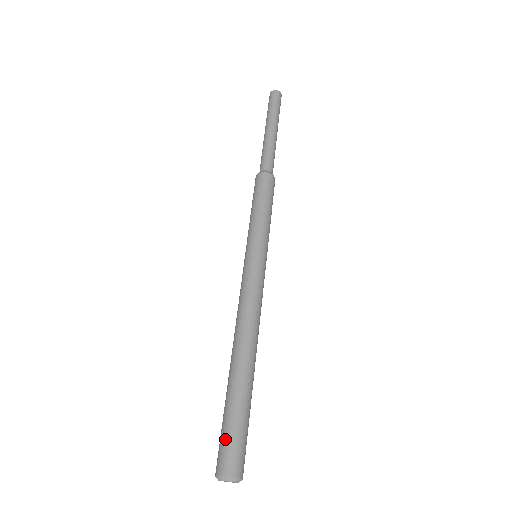
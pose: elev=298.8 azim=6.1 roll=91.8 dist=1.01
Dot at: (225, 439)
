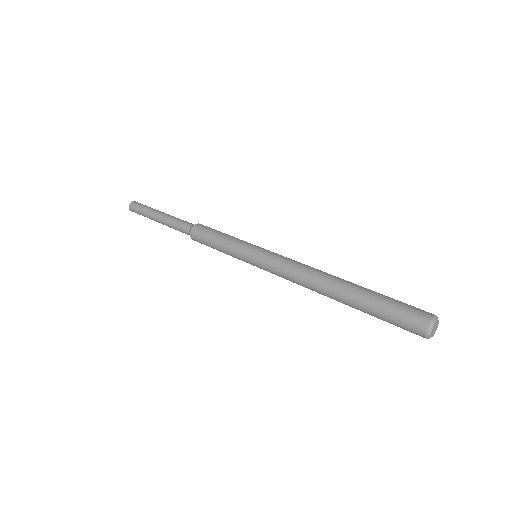
Dot at: (405, 304)
